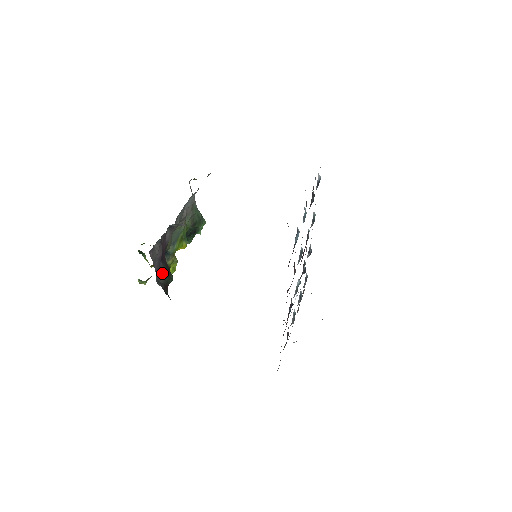
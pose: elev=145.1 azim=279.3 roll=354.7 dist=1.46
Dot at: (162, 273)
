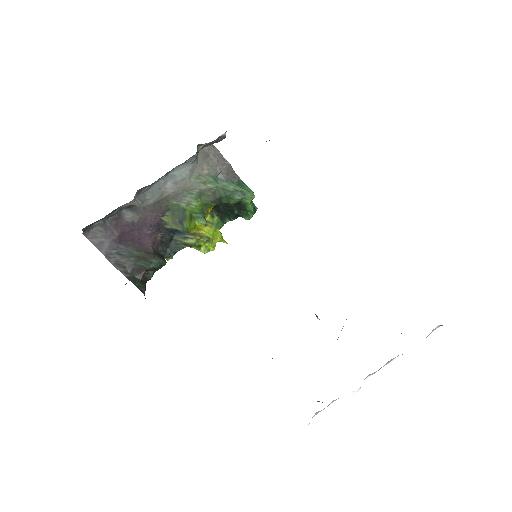
Dot at: (127, 256)
